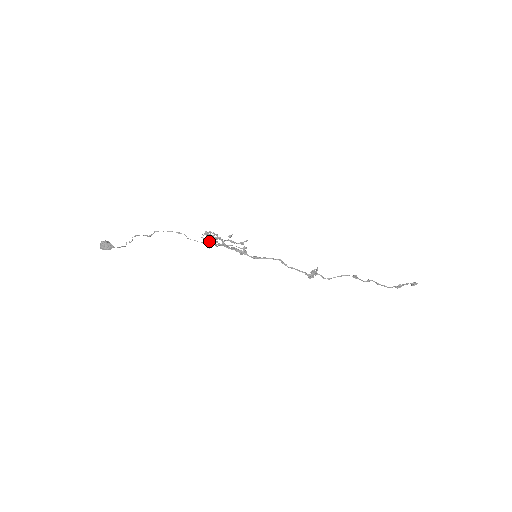
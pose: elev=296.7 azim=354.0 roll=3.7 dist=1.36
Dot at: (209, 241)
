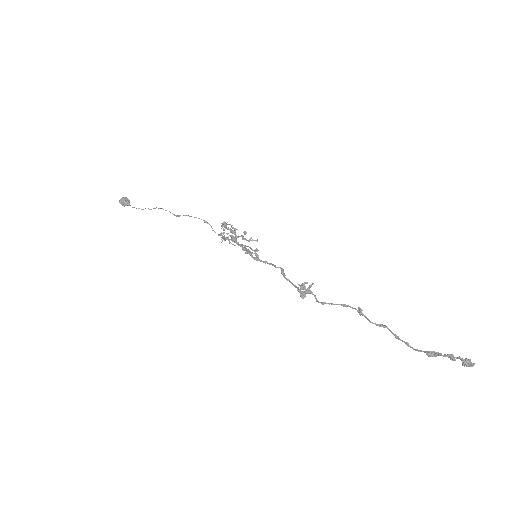
Dot at: (223, 232)
